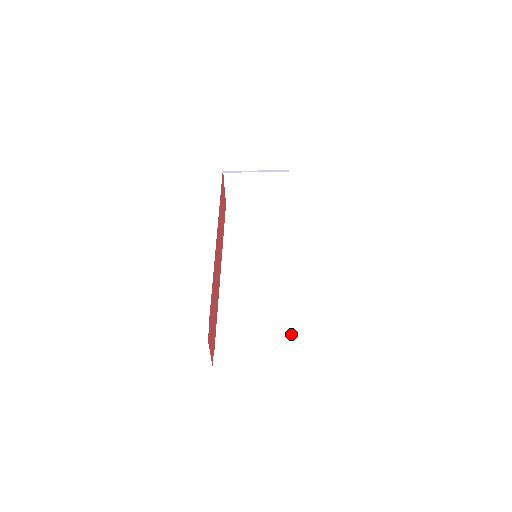
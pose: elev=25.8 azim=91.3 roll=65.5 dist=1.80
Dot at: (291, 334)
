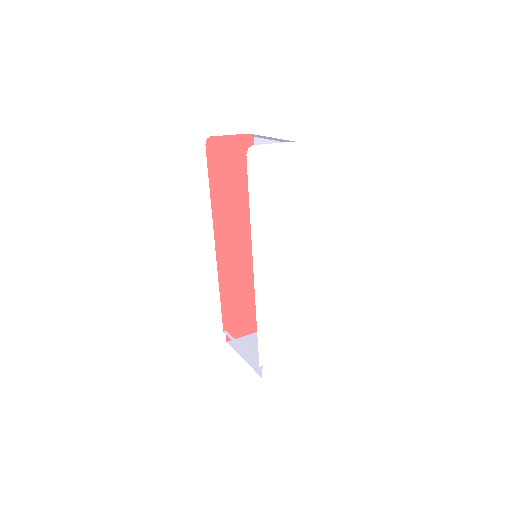
Dot at: occluded
